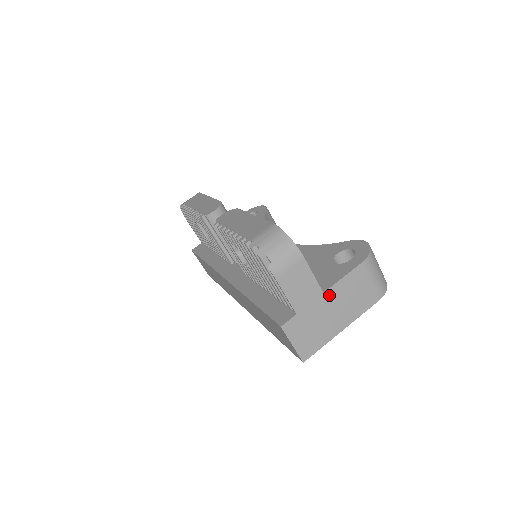
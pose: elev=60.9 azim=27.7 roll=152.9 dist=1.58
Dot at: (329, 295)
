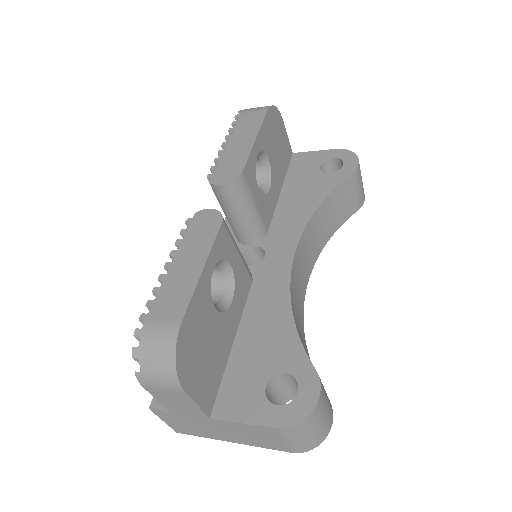
Dot at: (218, 422)
